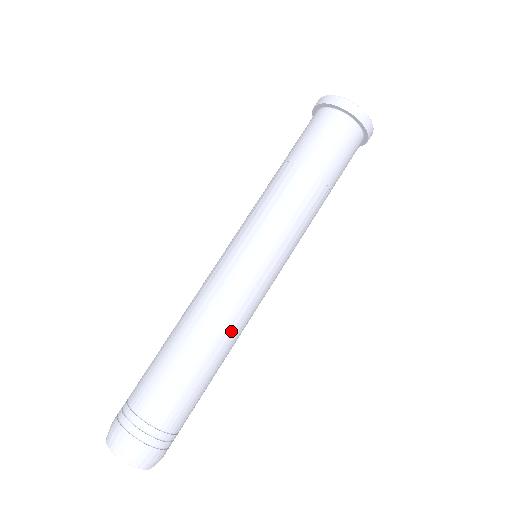
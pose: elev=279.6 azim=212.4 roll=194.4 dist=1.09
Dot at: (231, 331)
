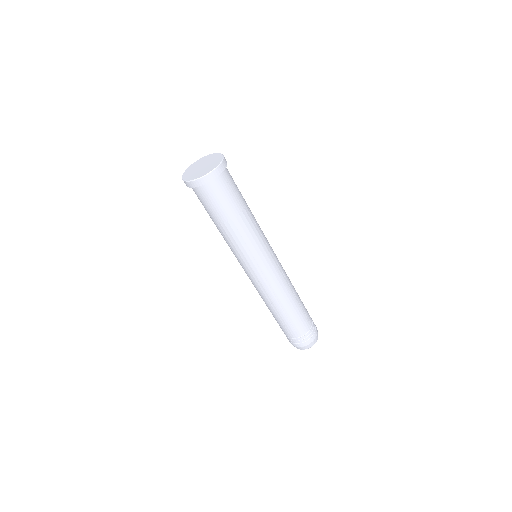
Dot at: (278, 298)
